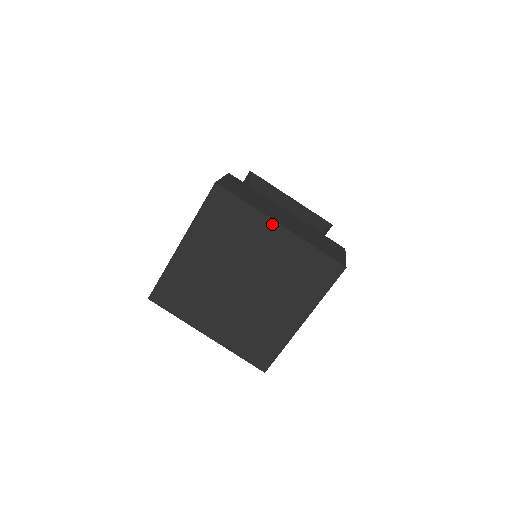
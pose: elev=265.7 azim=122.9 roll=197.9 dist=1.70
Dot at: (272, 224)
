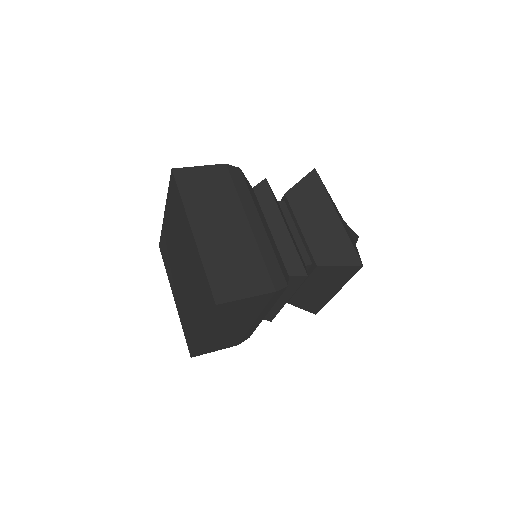
Dot at: (189, 227)
